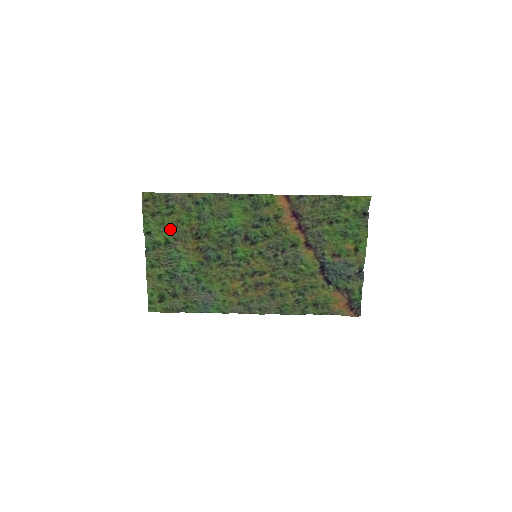
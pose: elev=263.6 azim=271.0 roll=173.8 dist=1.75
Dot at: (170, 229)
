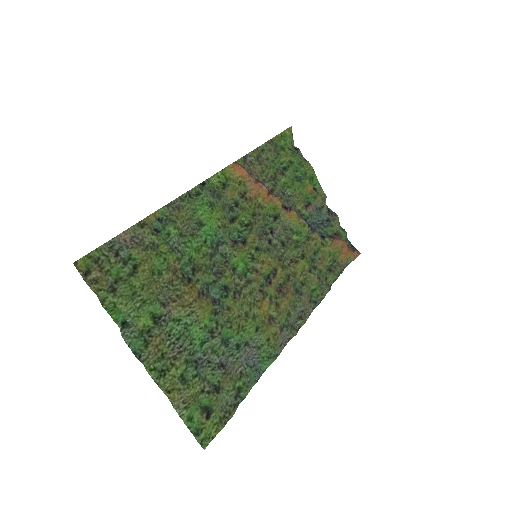
Dot at: (149, 294)
